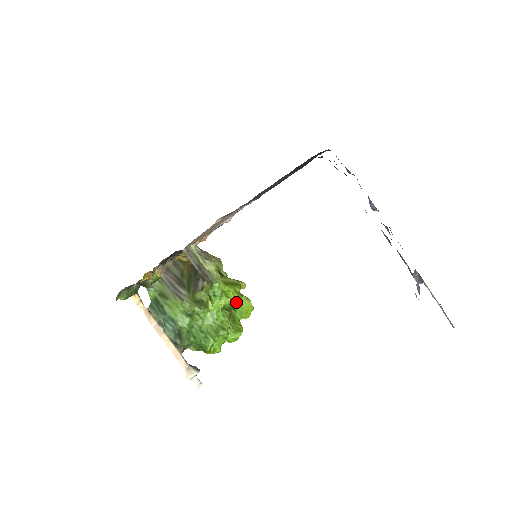
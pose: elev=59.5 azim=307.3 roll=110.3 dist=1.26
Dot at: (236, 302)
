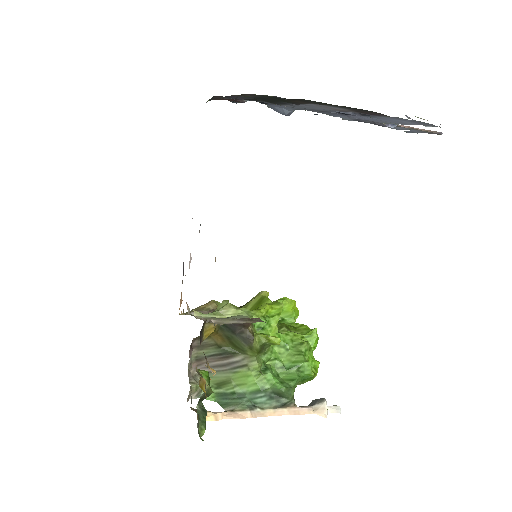
Dot at: occluded
